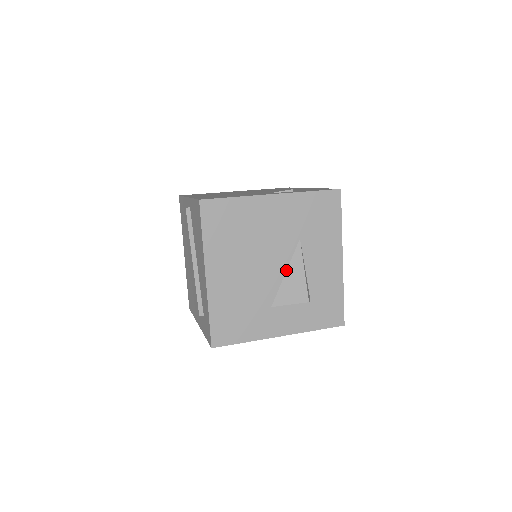
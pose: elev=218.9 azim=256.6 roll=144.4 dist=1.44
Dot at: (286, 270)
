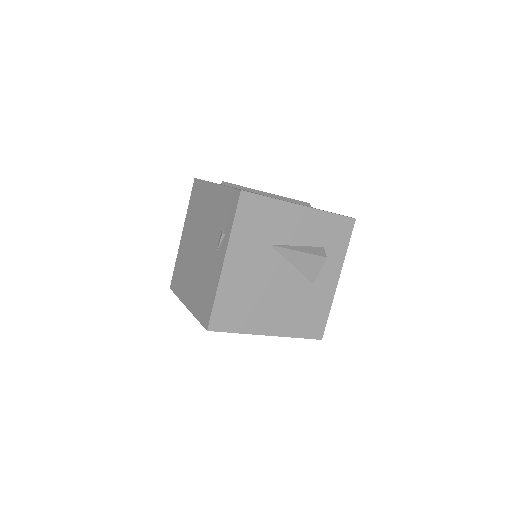
Dot at: (290, 264)
